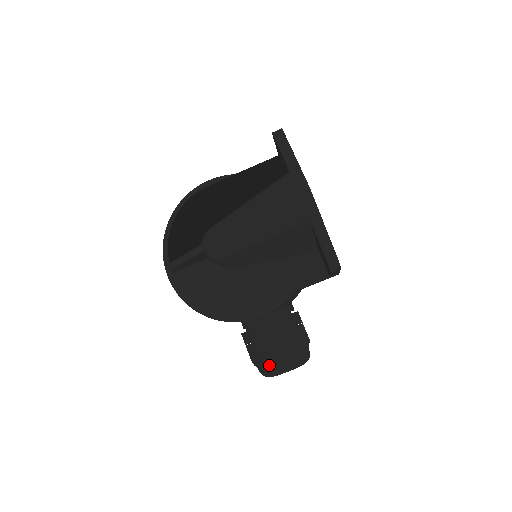
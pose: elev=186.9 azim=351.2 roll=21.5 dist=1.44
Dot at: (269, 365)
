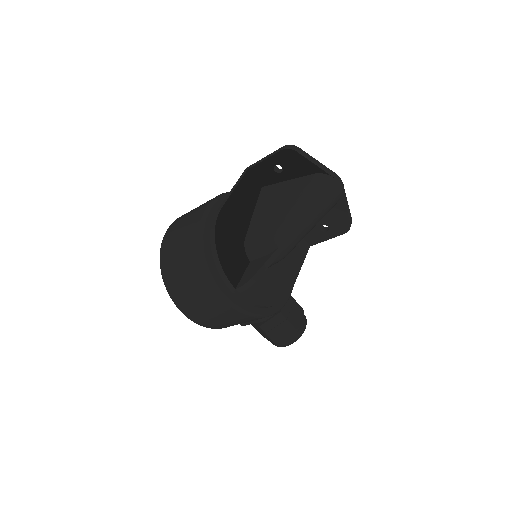
Dot at: (298, 331)
